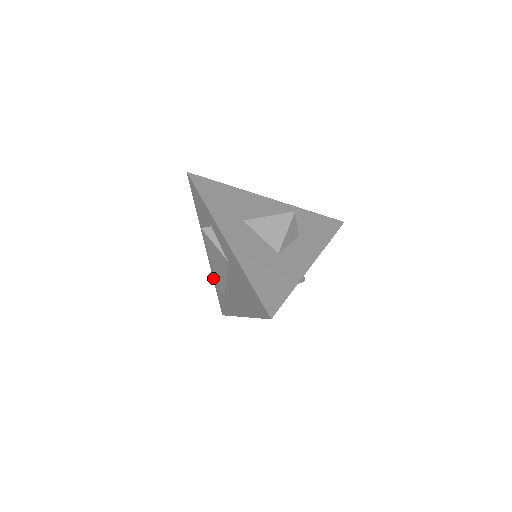
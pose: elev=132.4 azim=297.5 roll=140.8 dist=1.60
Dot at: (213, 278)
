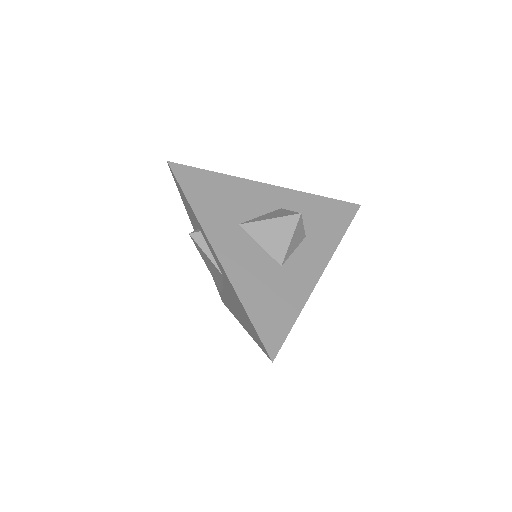
Dot at: occluded
